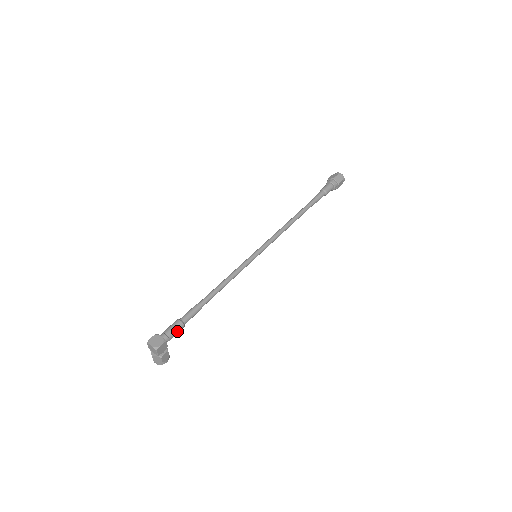
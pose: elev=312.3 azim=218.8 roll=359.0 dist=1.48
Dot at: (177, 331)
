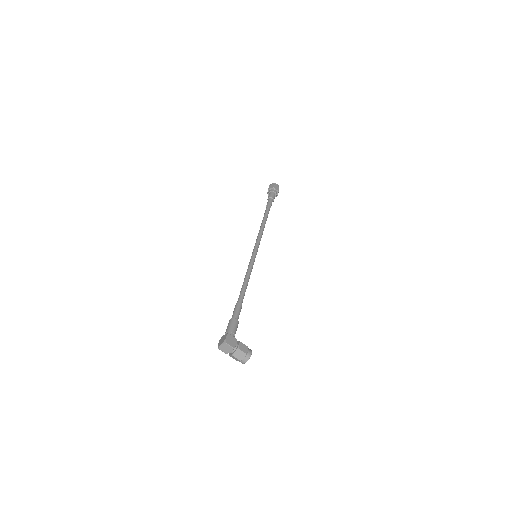
Dot at: (233, 325)
